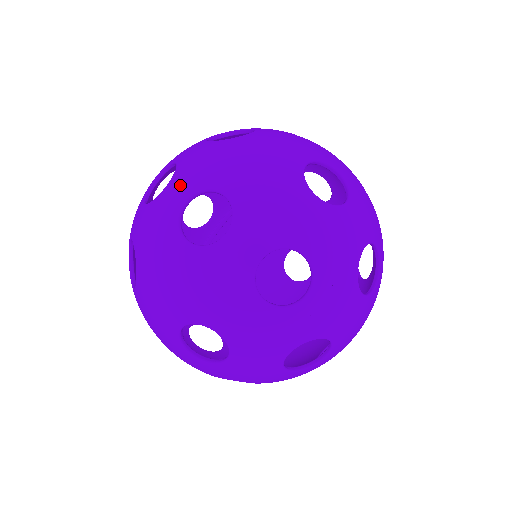
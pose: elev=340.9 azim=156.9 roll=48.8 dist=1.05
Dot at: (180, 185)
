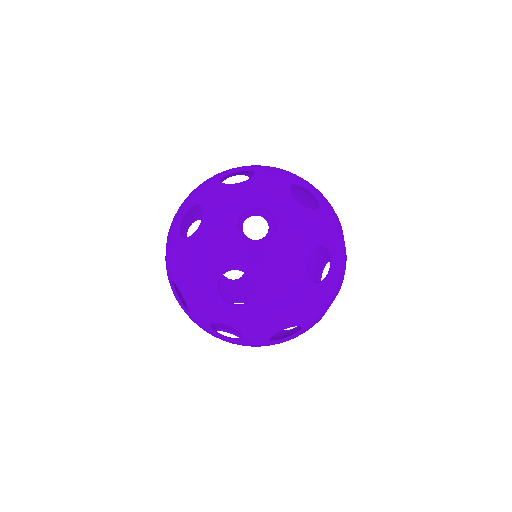
Dot at: (257, 337)
